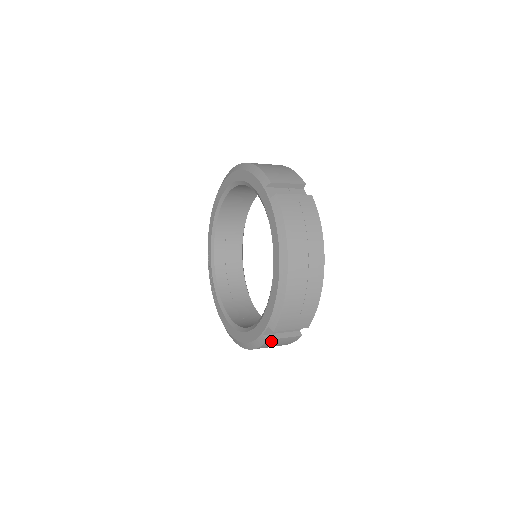
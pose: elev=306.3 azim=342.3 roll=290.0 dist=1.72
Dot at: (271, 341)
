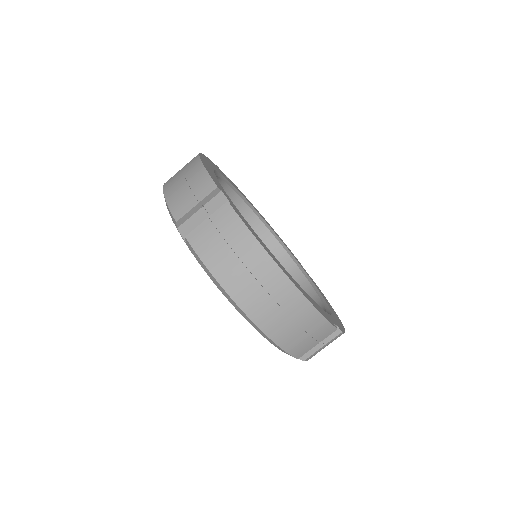
Dot at: (310, 357)
